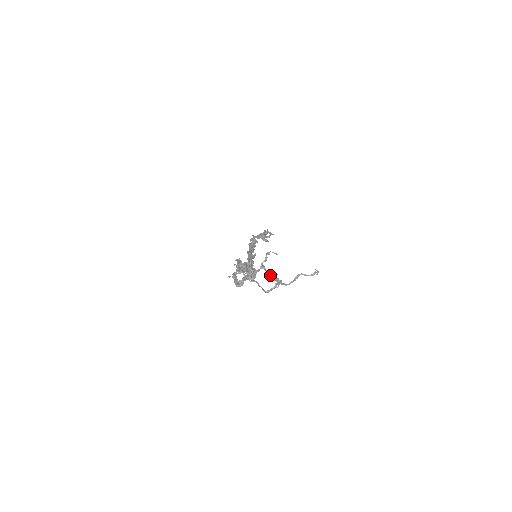
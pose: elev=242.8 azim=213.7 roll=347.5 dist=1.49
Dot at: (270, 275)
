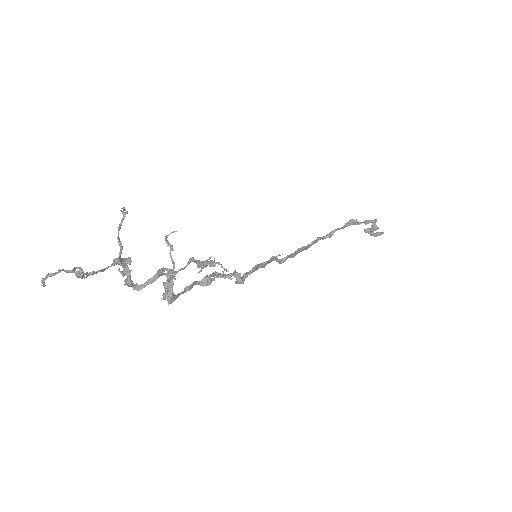
Dot at: (199, 264)
